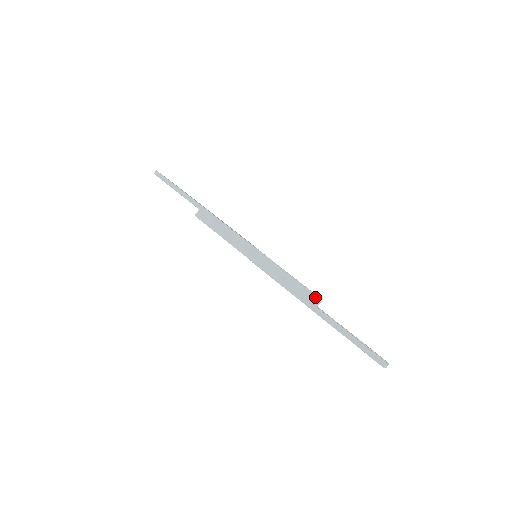
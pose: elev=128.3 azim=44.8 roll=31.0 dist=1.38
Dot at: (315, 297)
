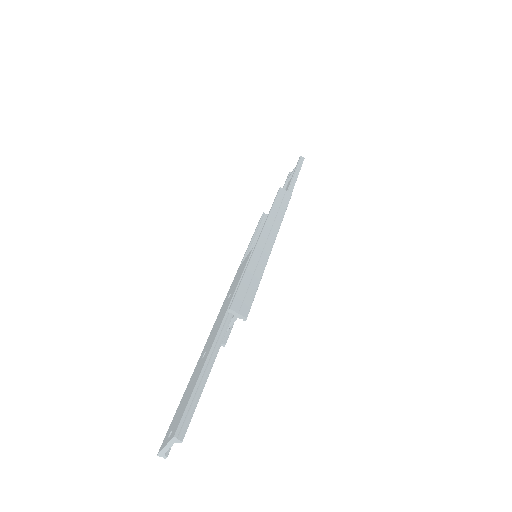
Dot at: (226, 335)
